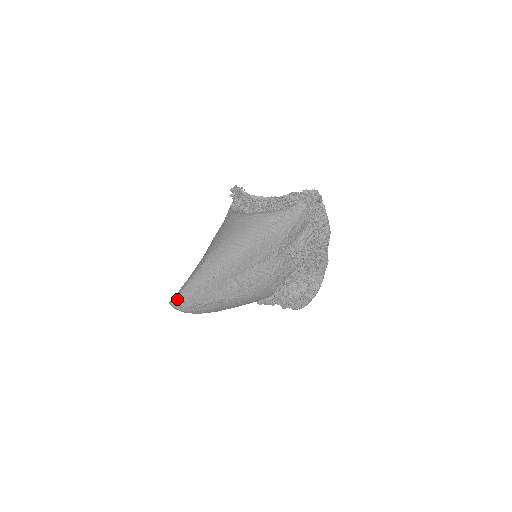
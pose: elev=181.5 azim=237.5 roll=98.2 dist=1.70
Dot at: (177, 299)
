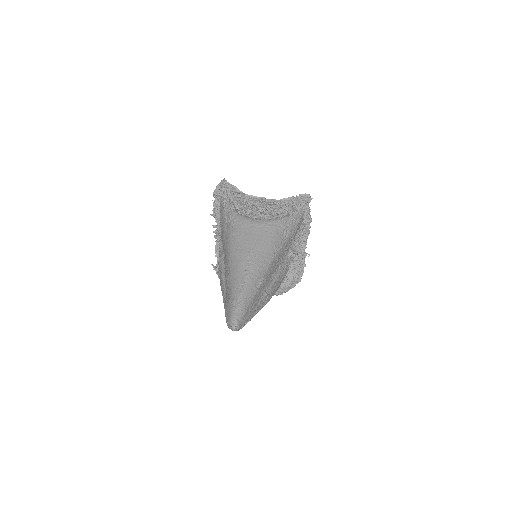
Dot at: (236, 322)
